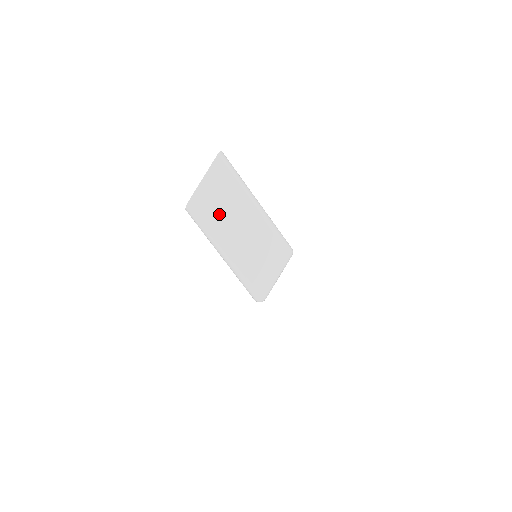
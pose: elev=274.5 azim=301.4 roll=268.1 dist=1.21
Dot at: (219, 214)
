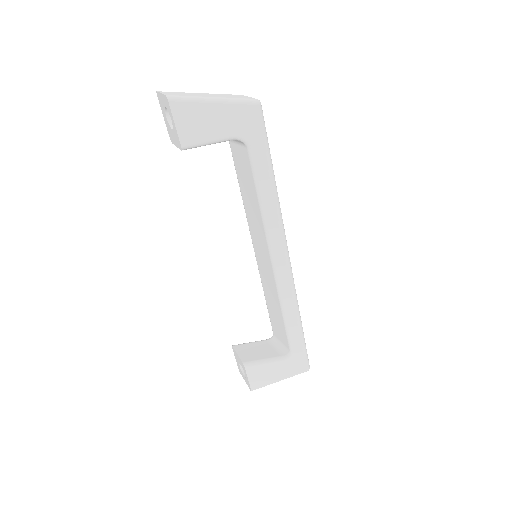
Dot at: (187, 95)
